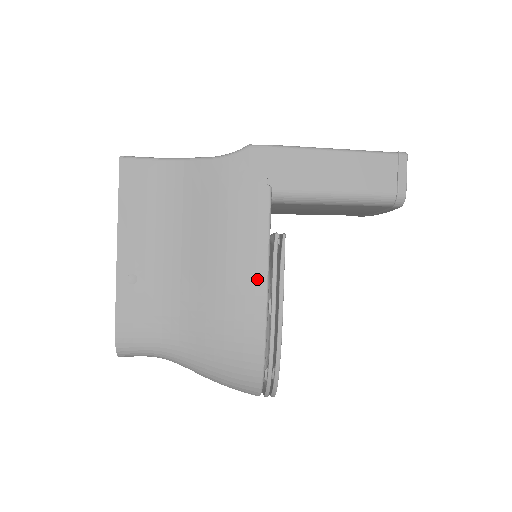
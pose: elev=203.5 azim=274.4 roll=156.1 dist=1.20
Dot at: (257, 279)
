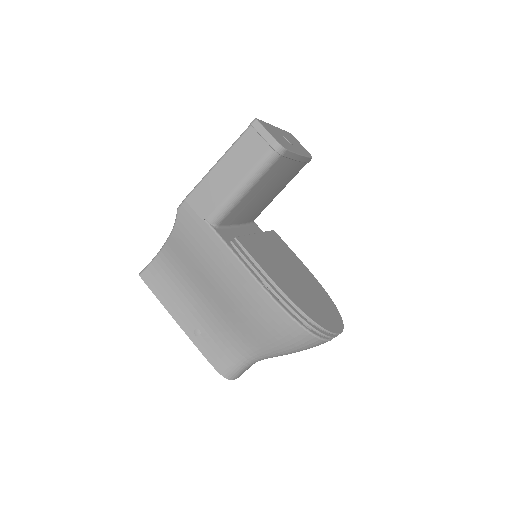
Dot at: (244, 277)
